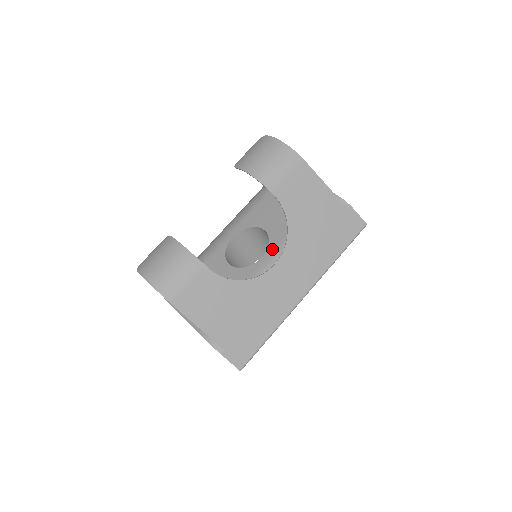
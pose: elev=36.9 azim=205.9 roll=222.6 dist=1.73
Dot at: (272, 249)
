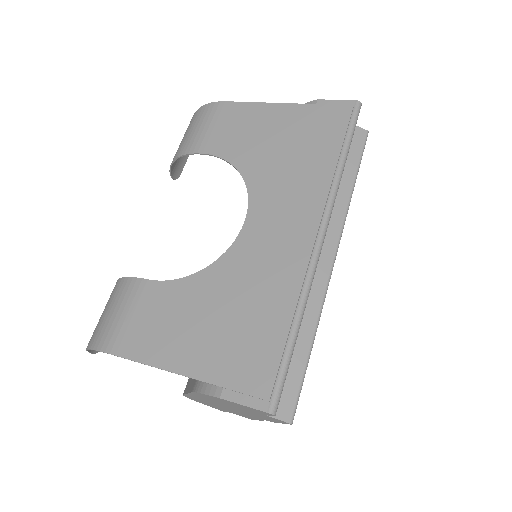
Dot at: occluded
